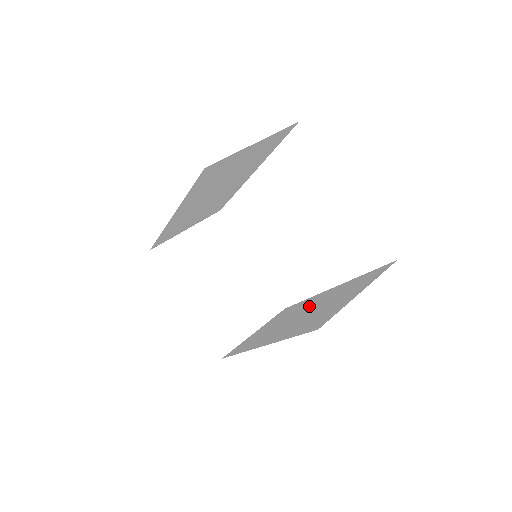
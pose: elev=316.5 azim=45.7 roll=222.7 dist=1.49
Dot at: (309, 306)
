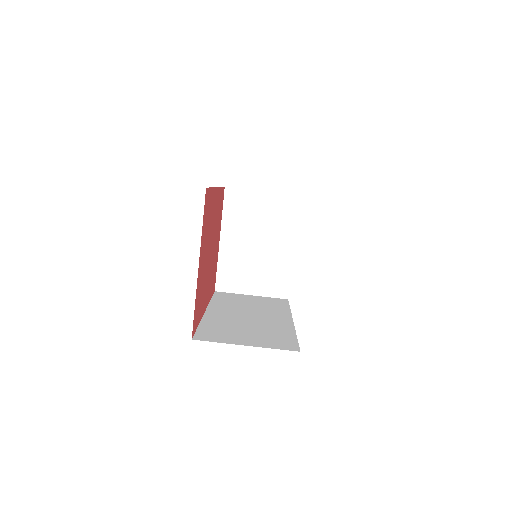
Dot at: (264, 317)
